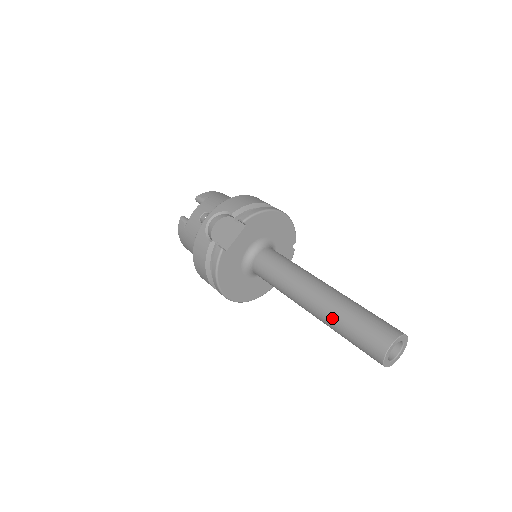
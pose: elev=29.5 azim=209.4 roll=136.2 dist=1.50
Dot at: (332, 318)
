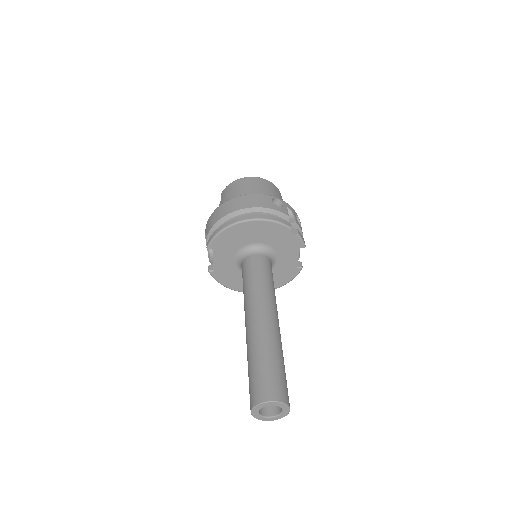
Dot at: occluded
